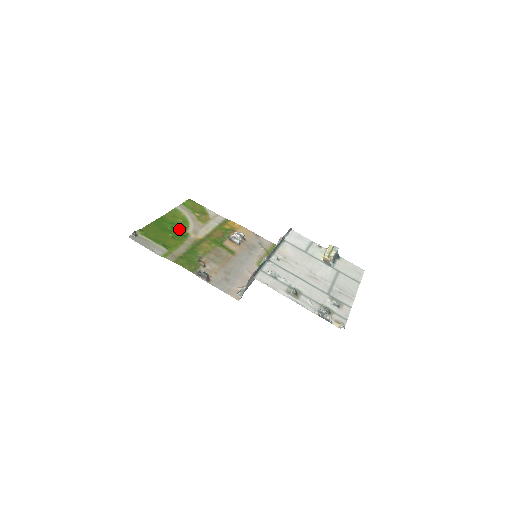
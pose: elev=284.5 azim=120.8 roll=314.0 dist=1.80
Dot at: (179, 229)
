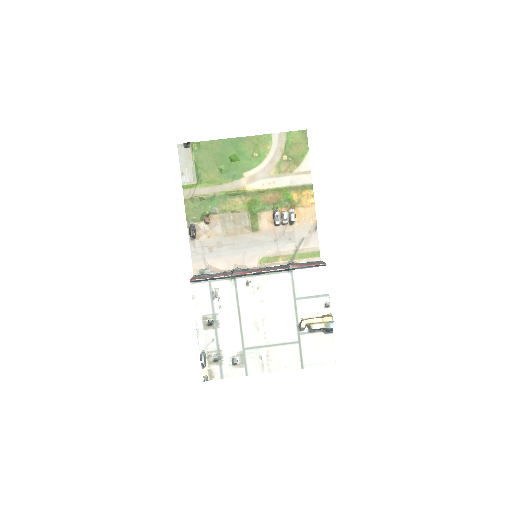
Dot at: (240, 165)
